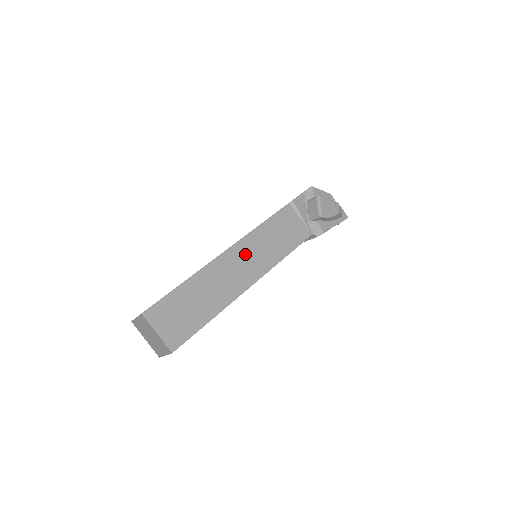
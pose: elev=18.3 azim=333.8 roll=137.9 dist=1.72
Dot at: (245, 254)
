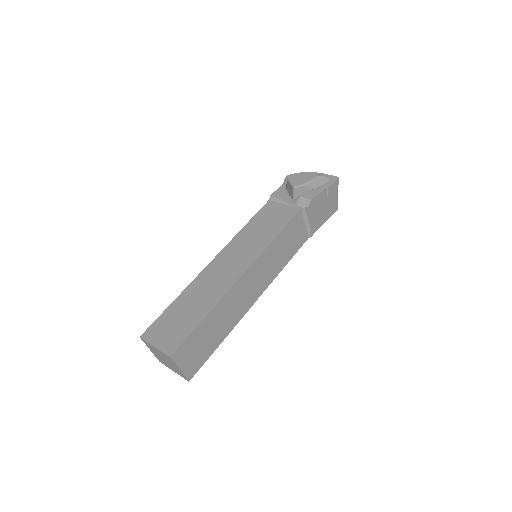
Dot at: (232, 254)
